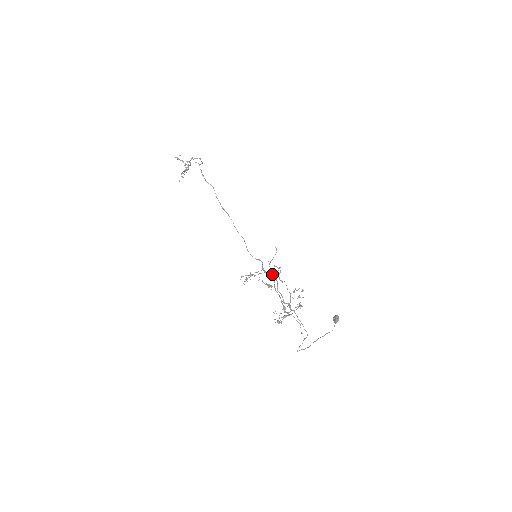
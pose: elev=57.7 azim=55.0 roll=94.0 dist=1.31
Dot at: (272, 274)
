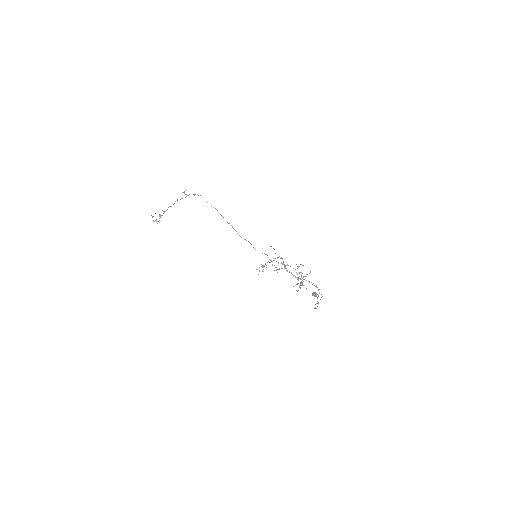
Dot at: (281, 258)
